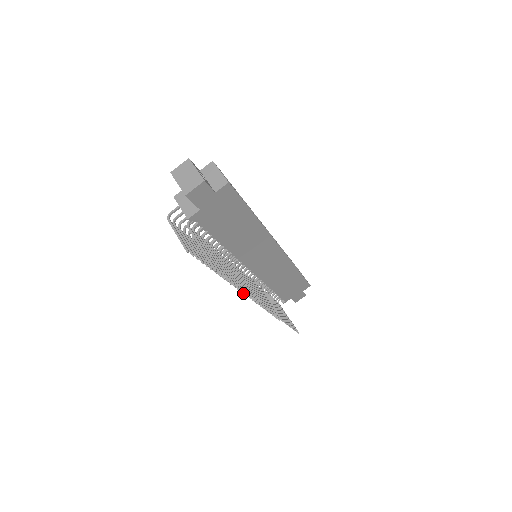
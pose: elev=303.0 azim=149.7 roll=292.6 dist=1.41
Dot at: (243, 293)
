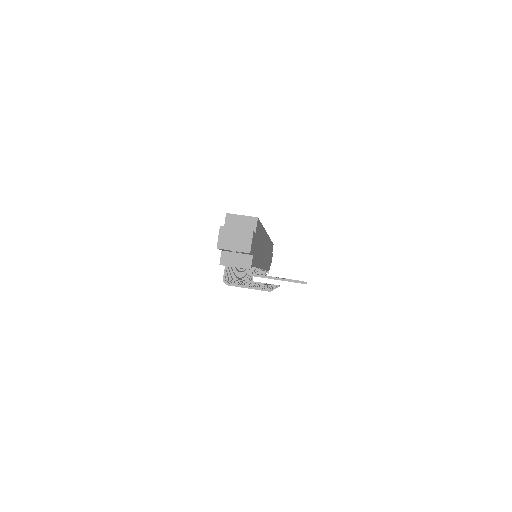
Dot at: occluded
